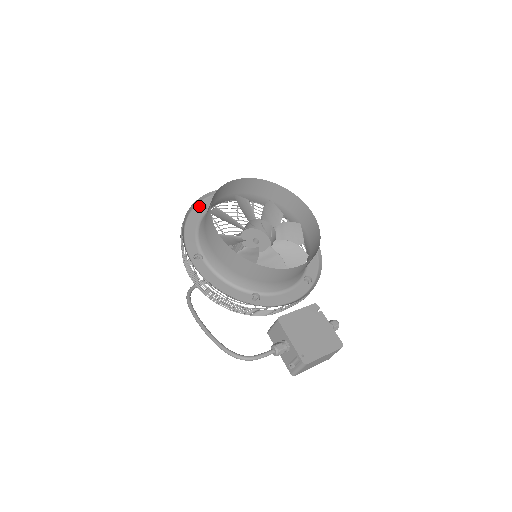
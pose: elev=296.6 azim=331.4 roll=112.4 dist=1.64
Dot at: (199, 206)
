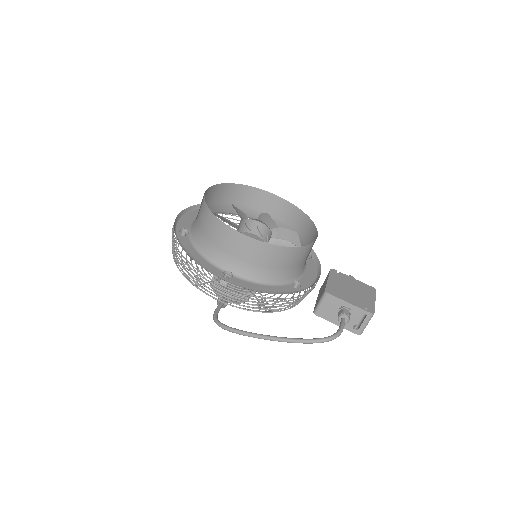
Dot at: (179, 233)
